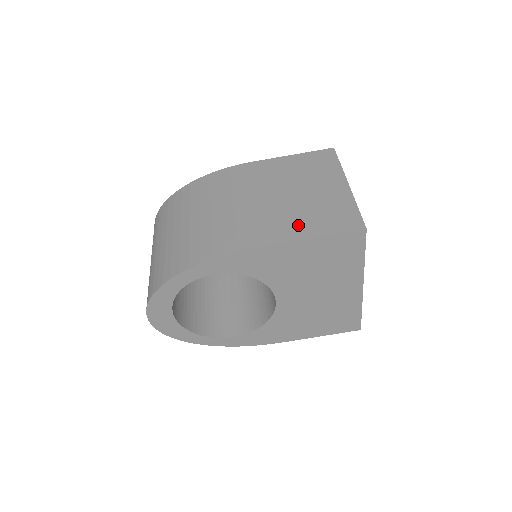
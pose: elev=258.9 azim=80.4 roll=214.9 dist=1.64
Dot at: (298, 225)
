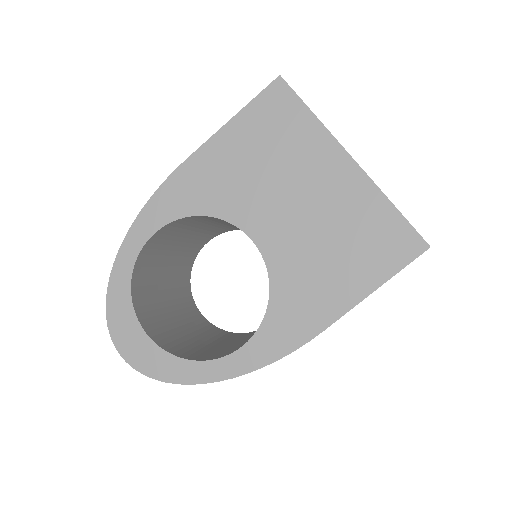
Dot at: occluded
